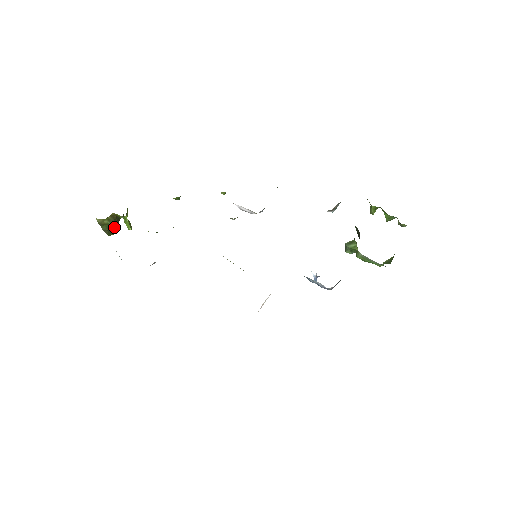
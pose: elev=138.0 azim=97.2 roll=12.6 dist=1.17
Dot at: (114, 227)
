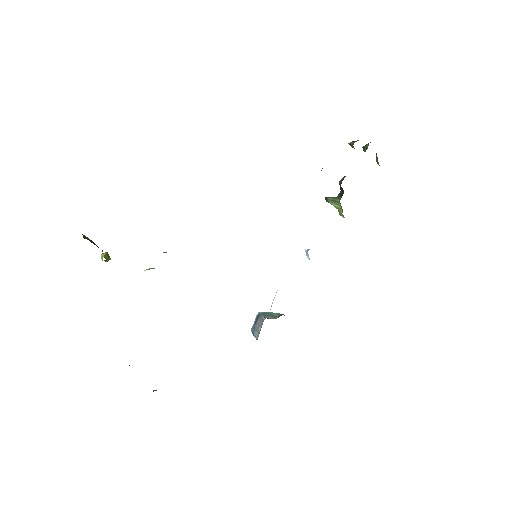
Dot at: occluded
